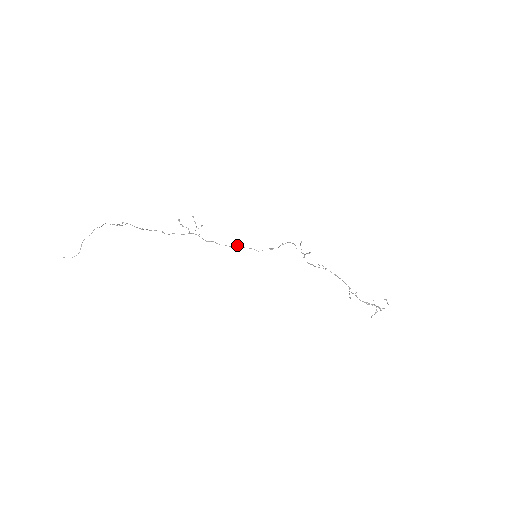
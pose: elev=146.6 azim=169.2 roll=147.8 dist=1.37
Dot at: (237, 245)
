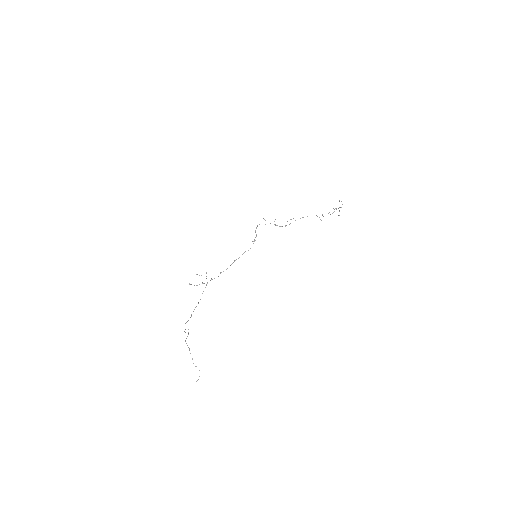
Dot at: (235, 260)
